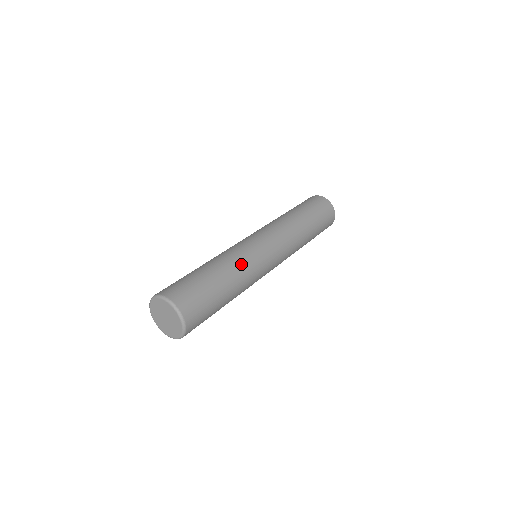
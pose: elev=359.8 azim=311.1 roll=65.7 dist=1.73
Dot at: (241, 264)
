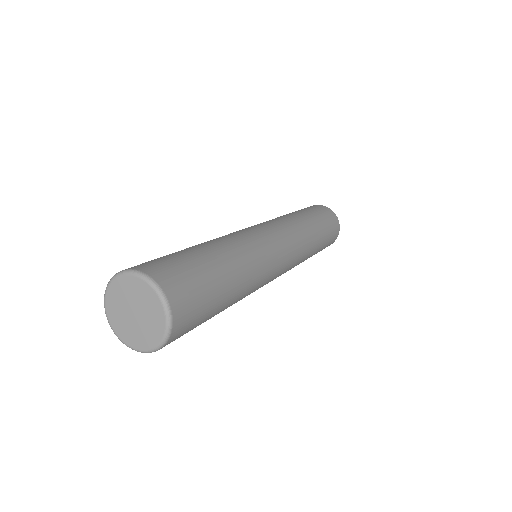
Dot at: (254, 264)
